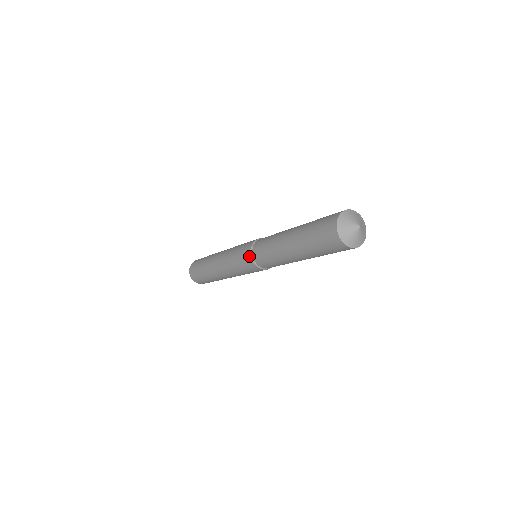
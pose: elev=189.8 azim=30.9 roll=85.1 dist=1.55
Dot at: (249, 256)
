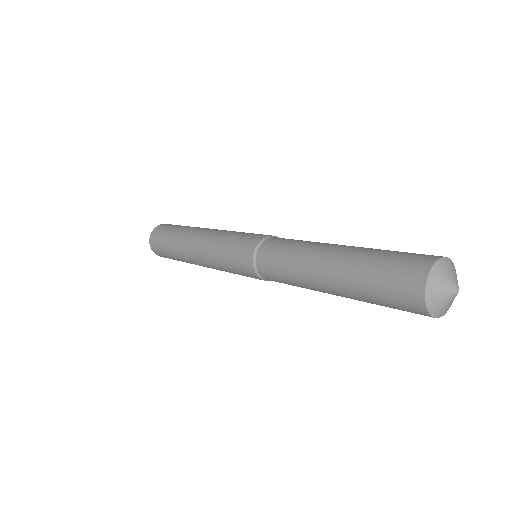
Dot at: (251, 266)
